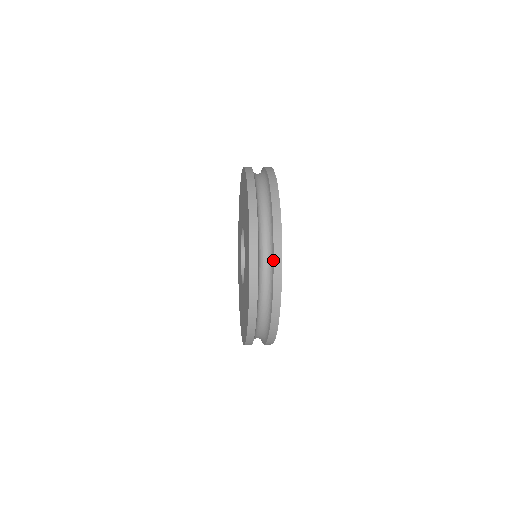
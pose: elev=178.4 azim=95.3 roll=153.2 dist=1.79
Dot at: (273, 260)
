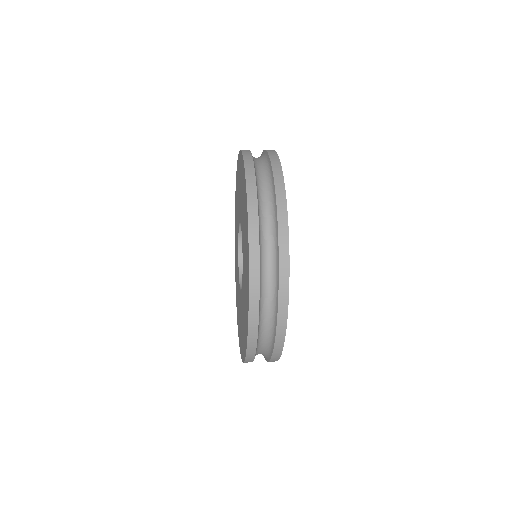
Dot at: (275, 336)
